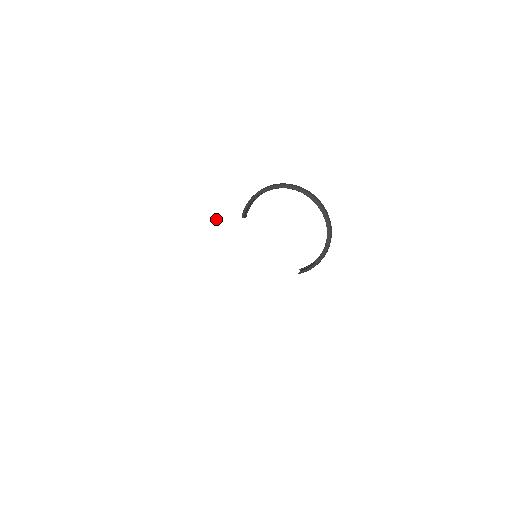
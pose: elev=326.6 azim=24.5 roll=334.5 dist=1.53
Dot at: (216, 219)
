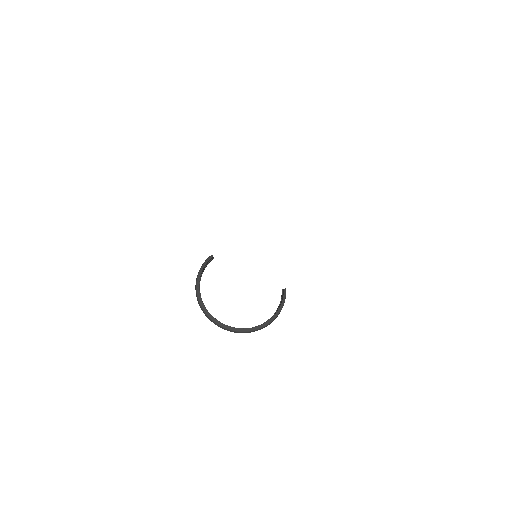
Dot at: occluded
